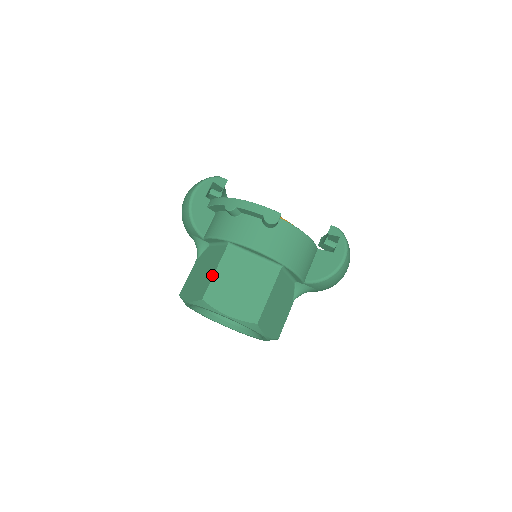
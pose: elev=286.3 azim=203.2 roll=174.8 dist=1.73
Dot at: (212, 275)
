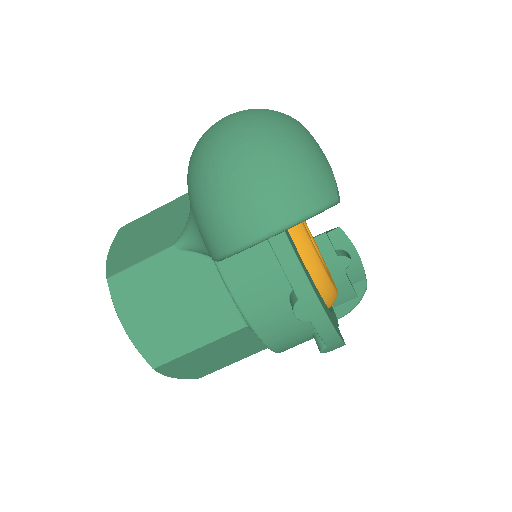
Dot at: (190, 349)
